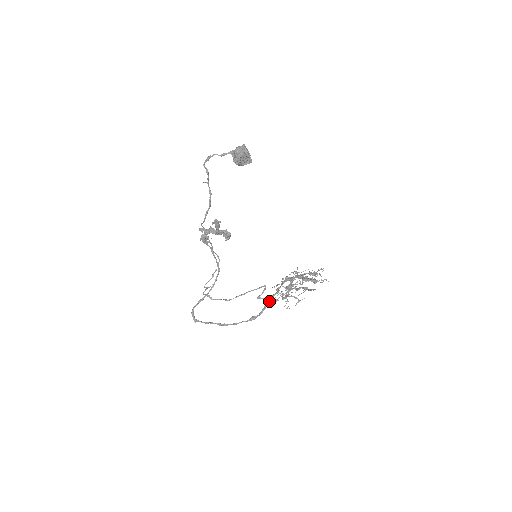
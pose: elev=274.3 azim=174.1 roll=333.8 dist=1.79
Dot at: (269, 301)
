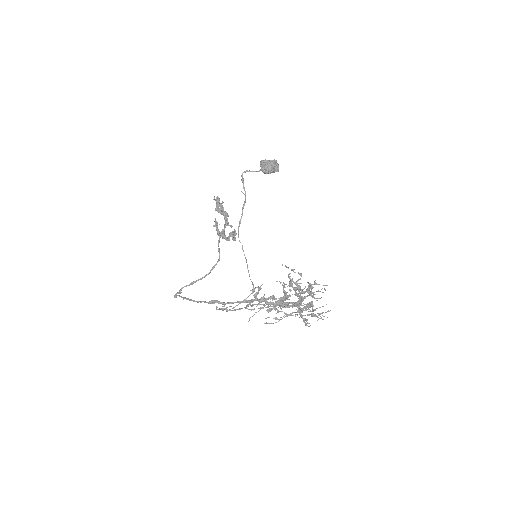
Dot at: (245, 300)
